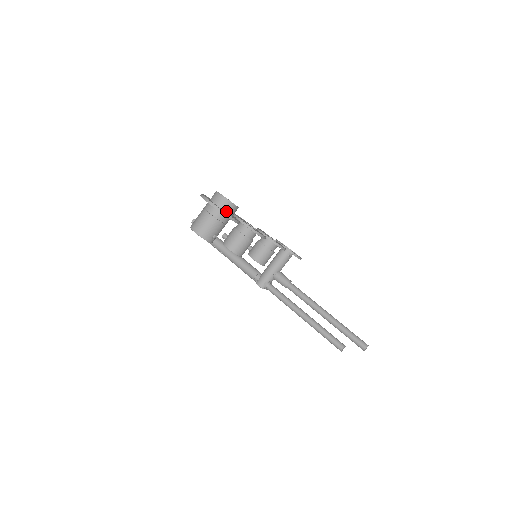
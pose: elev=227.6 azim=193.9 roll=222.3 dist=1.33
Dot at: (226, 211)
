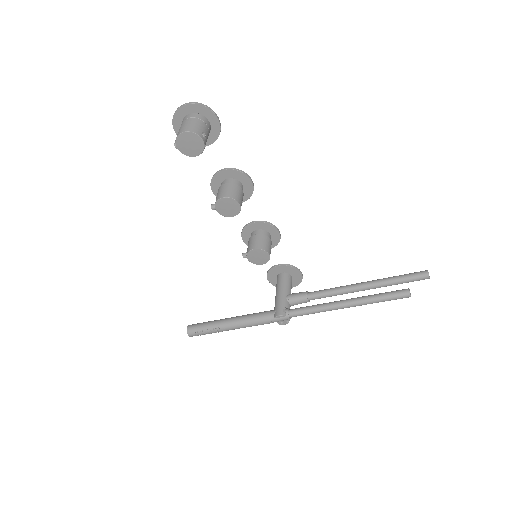
Dot at: (203, 114)
